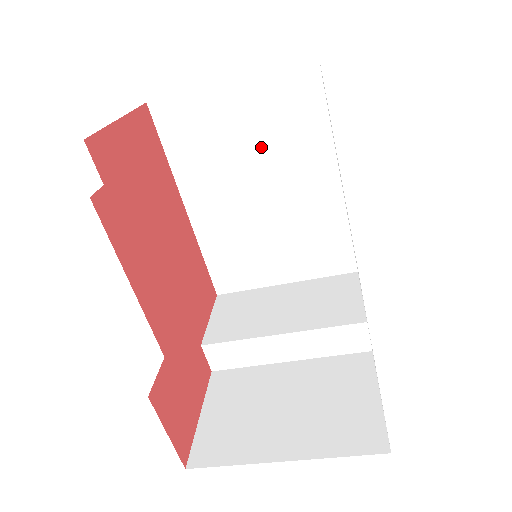
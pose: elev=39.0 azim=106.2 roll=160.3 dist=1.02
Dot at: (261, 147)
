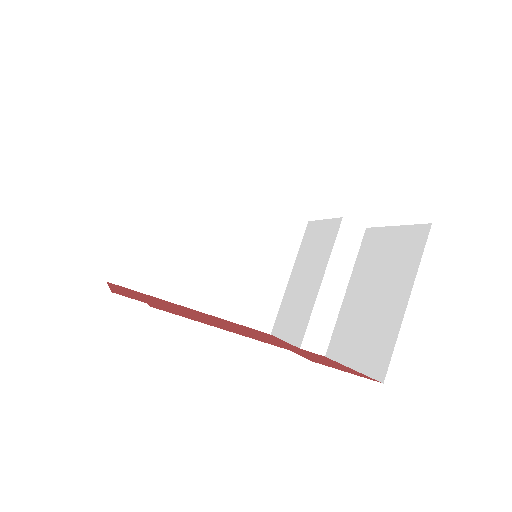
Dot at: (186, 227)
